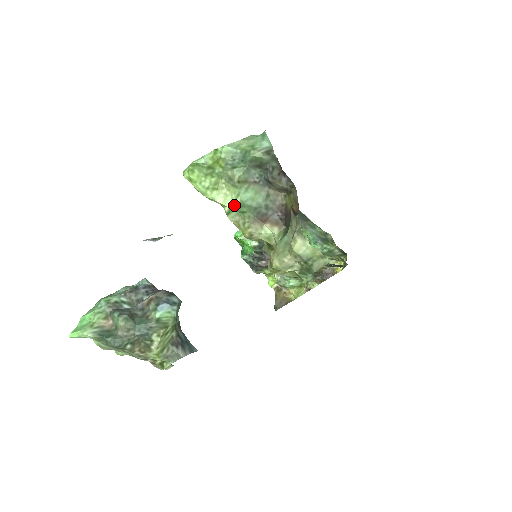
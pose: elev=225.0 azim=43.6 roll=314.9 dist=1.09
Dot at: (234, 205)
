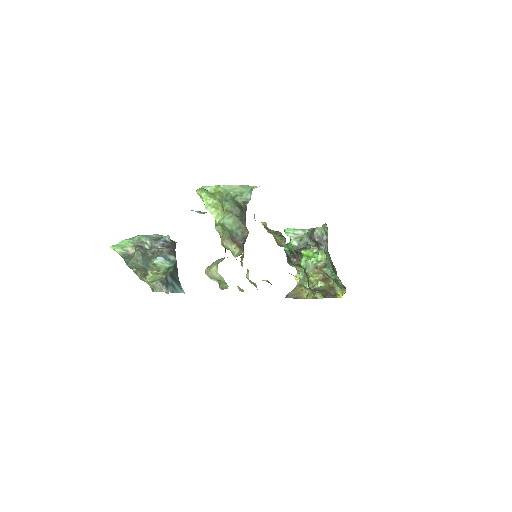
Dot at: (220, 223)
